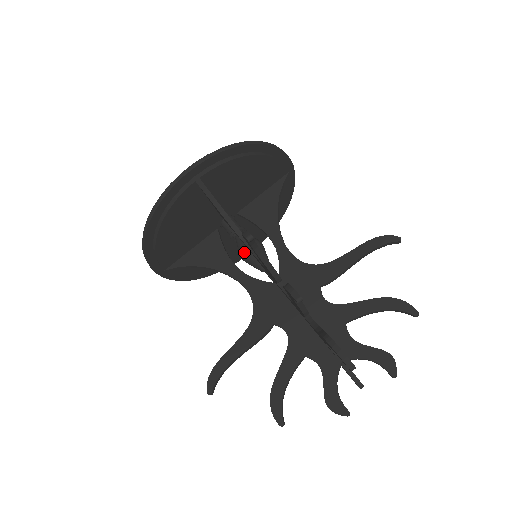
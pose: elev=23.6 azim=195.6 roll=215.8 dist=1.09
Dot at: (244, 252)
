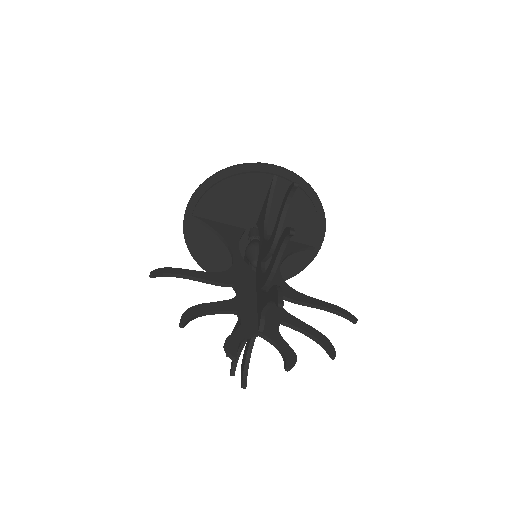
Dot at: (253, 244)
